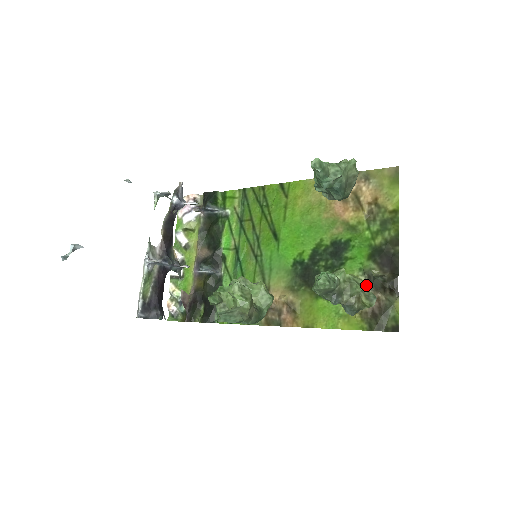
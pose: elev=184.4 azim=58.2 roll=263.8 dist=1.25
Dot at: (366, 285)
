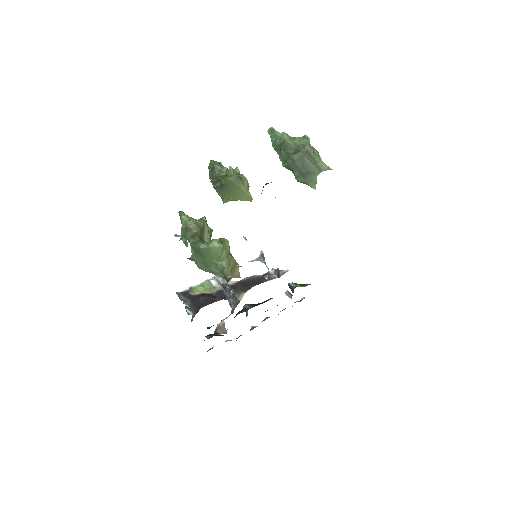
Dot at: occluded
